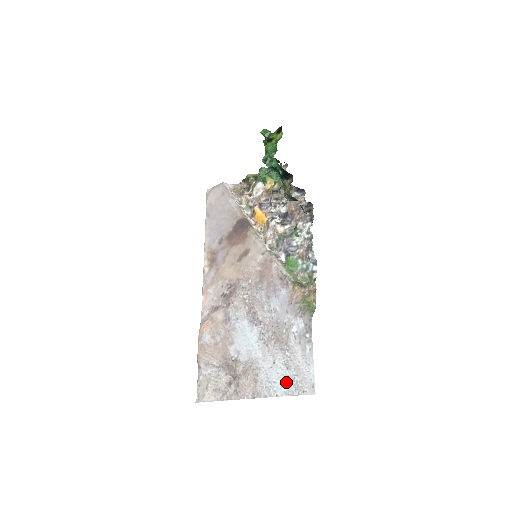
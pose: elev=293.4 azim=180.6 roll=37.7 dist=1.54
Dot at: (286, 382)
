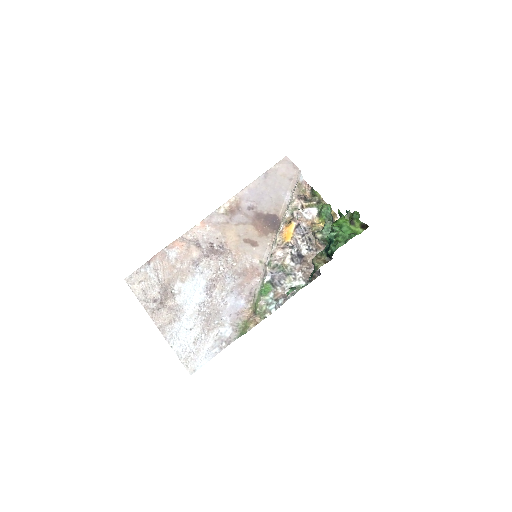
Dot at: (185, 348)
